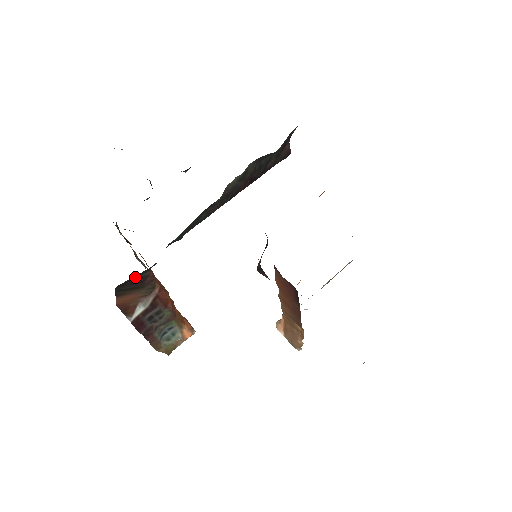
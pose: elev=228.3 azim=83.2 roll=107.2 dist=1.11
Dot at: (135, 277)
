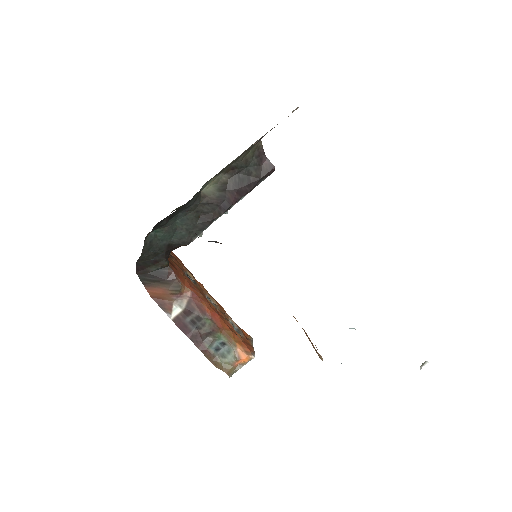
Dot at: (152, 269)
